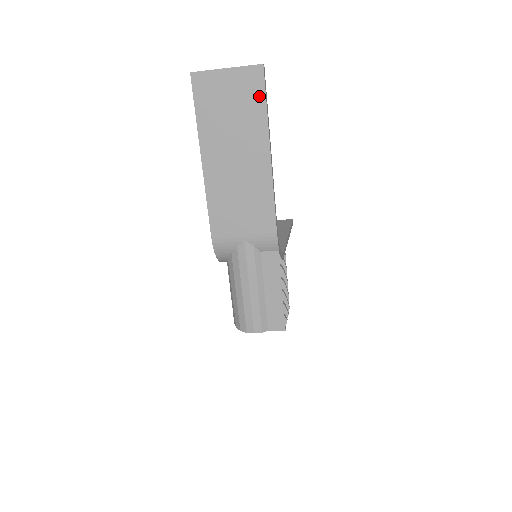
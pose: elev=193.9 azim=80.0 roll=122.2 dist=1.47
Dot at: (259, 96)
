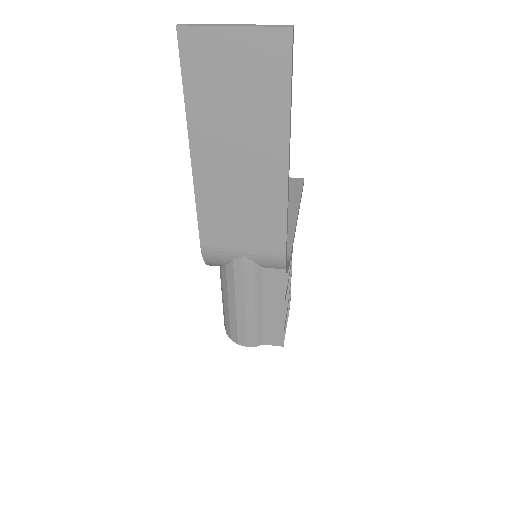
Dot at: (281, 76)
